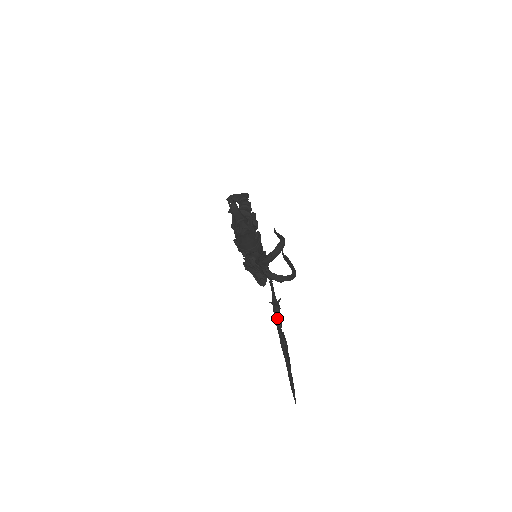
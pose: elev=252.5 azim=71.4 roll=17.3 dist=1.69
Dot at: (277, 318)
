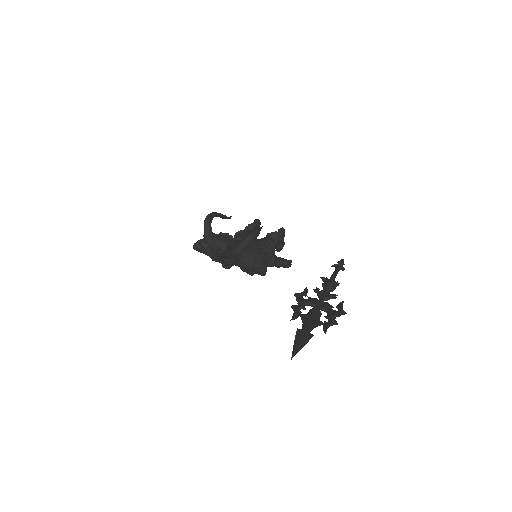
Dot at: (304, 291)
